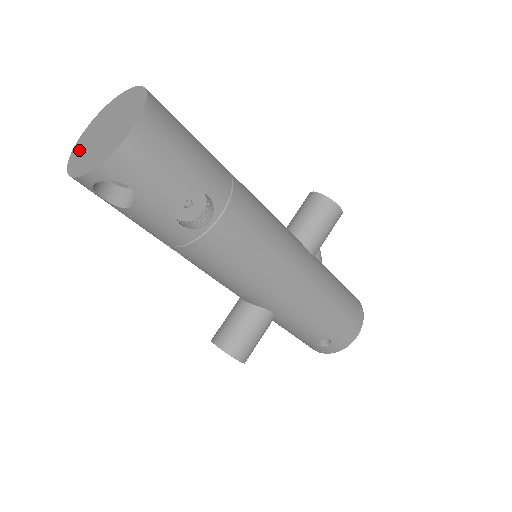
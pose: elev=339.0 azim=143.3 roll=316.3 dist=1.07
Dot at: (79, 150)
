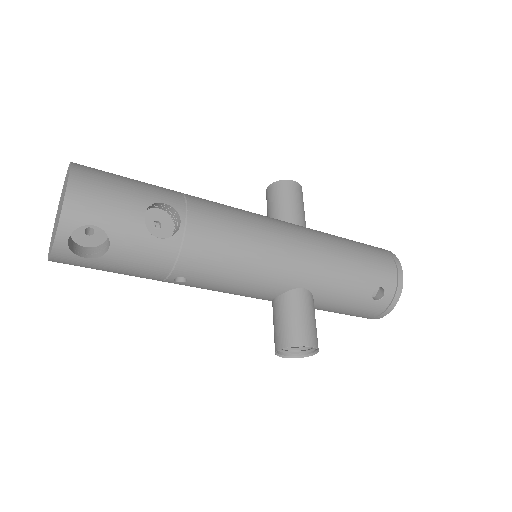
Dot at: occluded
